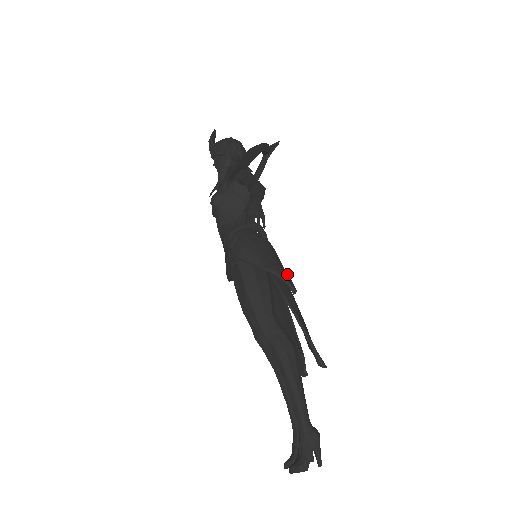
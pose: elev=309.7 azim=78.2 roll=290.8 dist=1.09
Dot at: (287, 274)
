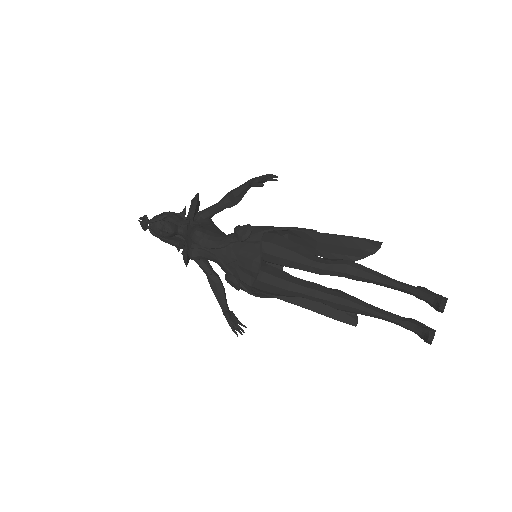
Dot at: occluded
